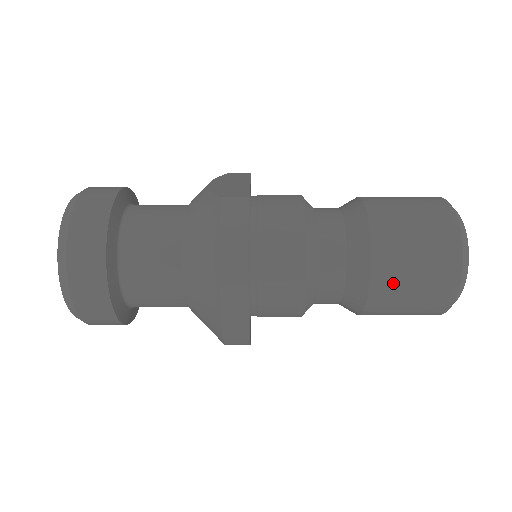
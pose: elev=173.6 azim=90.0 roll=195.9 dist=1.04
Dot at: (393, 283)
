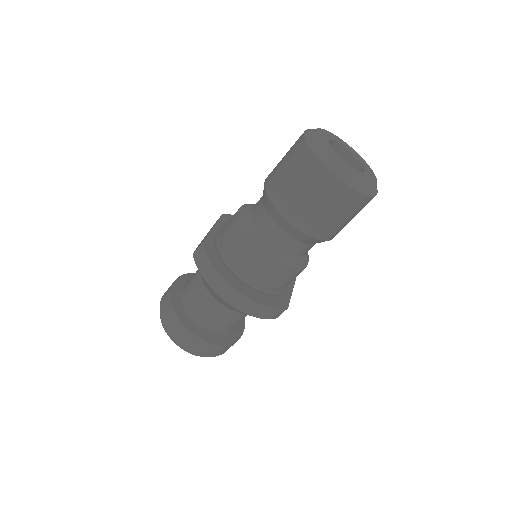
Dot at: (306, 216)
